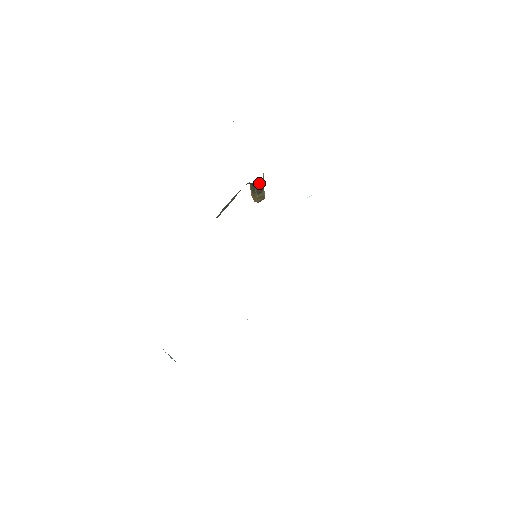
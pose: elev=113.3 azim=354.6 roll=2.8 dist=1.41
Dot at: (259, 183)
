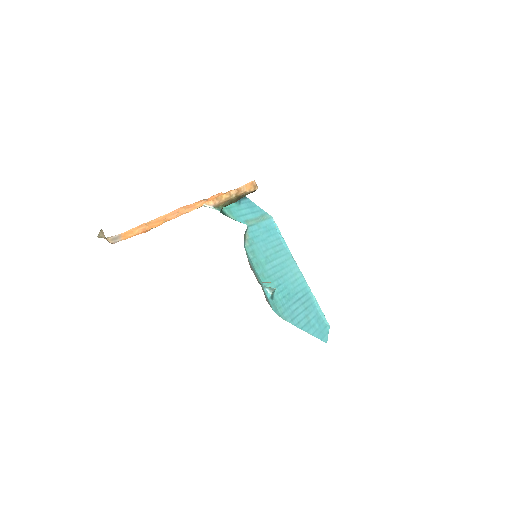
Dot at: (225, 206)
